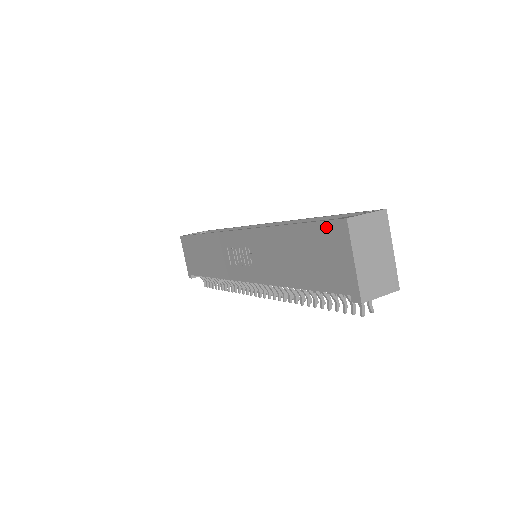
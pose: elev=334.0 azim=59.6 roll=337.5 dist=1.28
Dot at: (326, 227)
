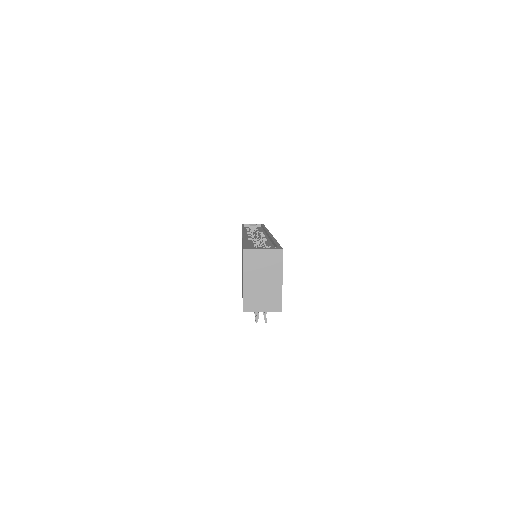
Dot at: occluded
